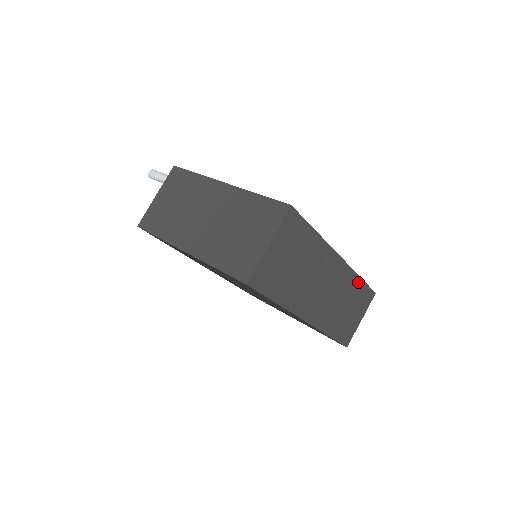
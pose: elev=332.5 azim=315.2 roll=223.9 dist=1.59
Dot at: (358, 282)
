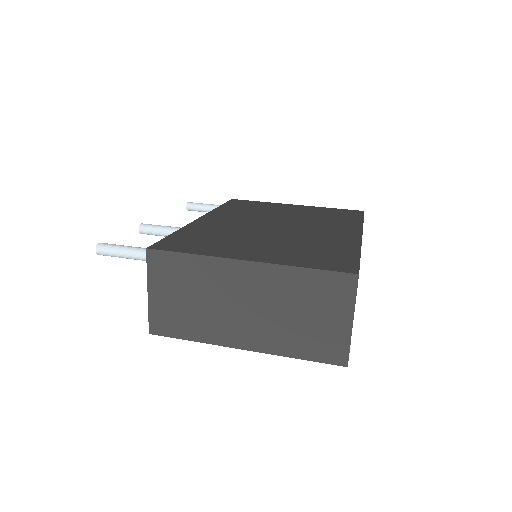
Dot at: occluded
